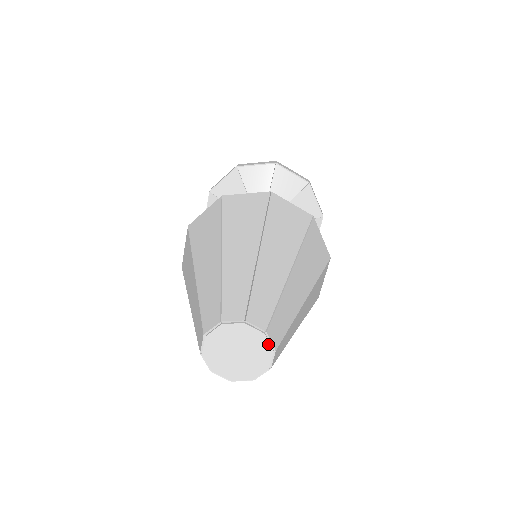
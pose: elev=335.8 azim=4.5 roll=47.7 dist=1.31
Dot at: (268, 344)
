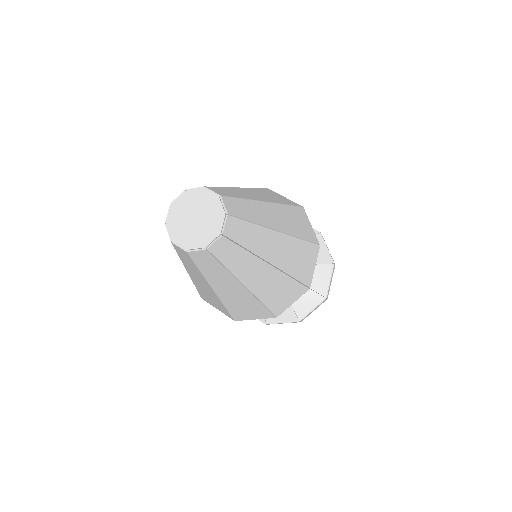
Dot at: (221, 225)
